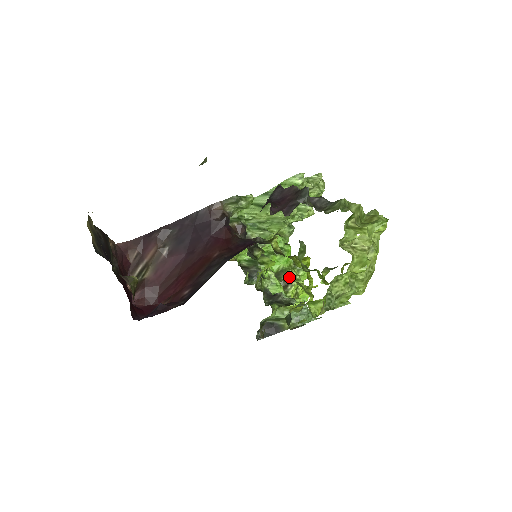
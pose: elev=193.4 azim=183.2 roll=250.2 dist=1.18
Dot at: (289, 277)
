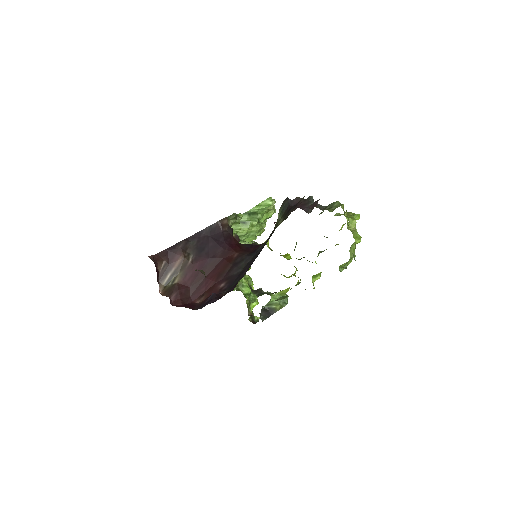
Dot at: occluded
